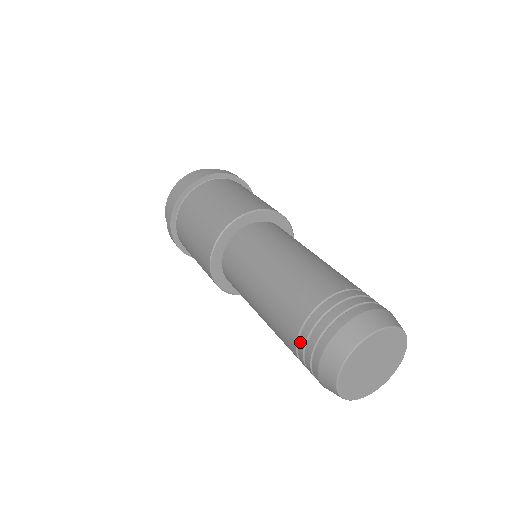
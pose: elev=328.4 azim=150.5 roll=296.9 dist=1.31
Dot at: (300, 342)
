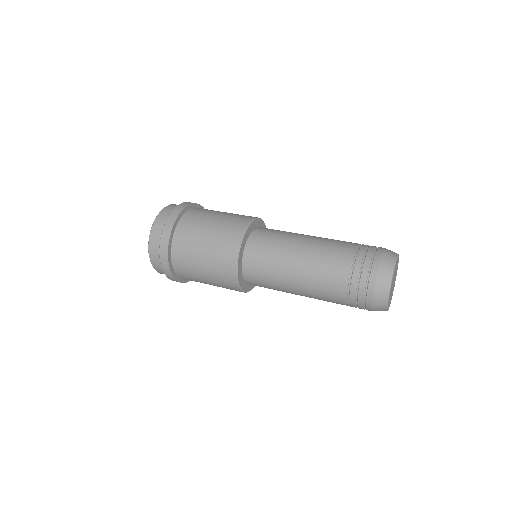
Dot at: (352, 306)
